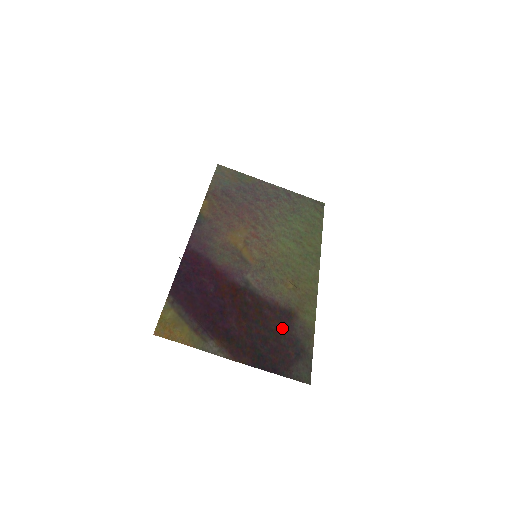
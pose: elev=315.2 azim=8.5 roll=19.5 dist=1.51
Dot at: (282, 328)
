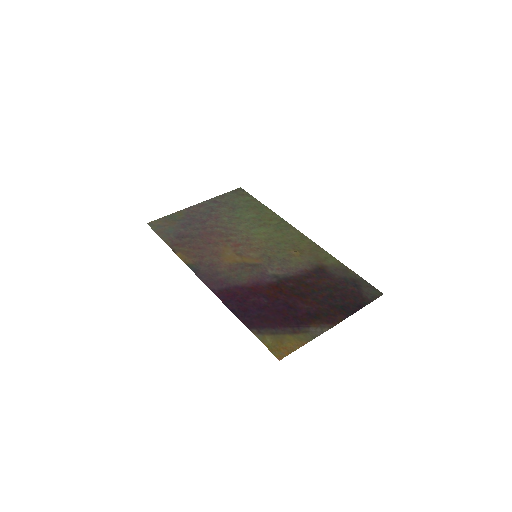
Dot at: (329, 281)
